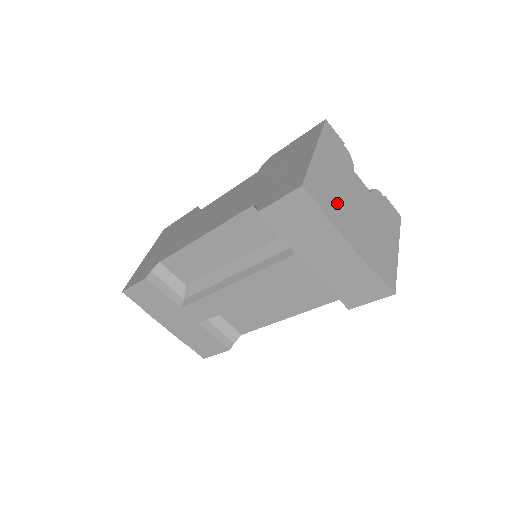
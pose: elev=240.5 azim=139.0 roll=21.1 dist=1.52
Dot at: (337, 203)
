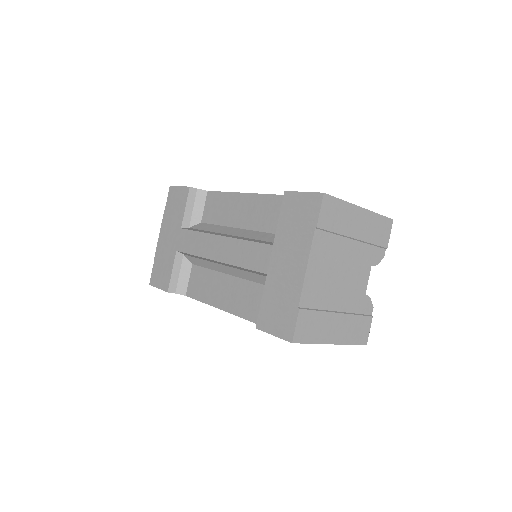
Dot at: (333, 245)
